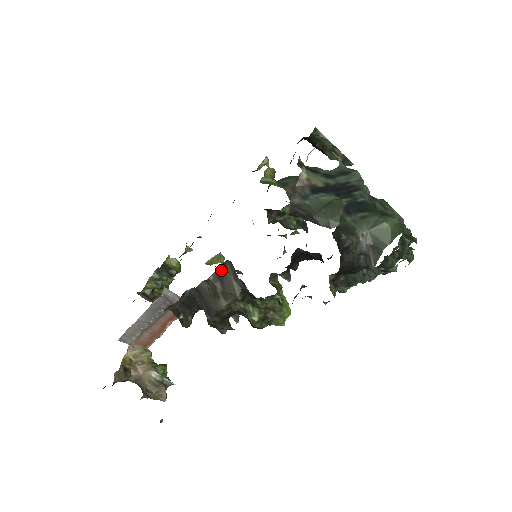
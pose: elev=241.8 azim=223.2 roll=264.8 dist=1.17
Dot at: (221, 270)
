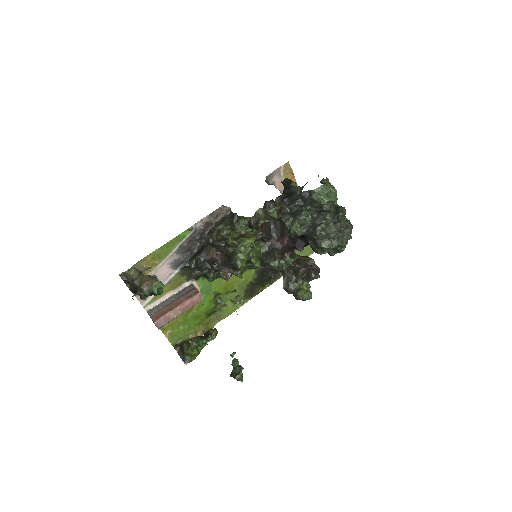
Dot at: (225, 218)
